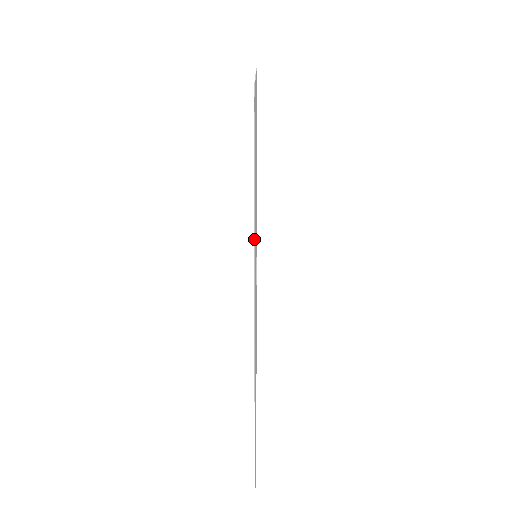
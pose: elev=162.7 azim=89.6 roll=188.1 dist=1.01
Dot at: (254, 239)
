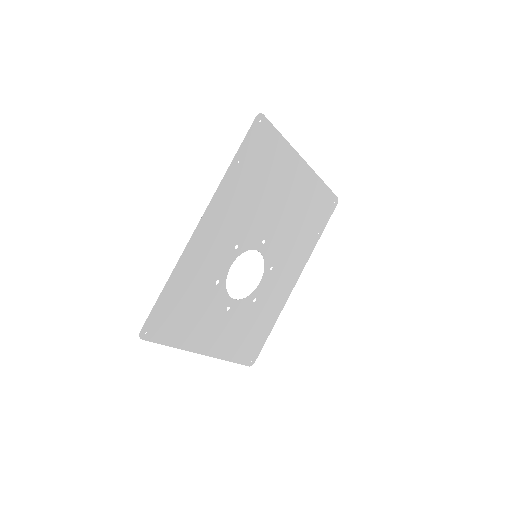
Dot at: (228, 169)
